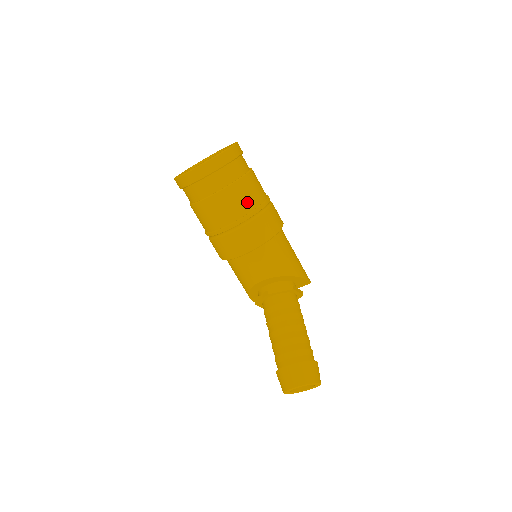
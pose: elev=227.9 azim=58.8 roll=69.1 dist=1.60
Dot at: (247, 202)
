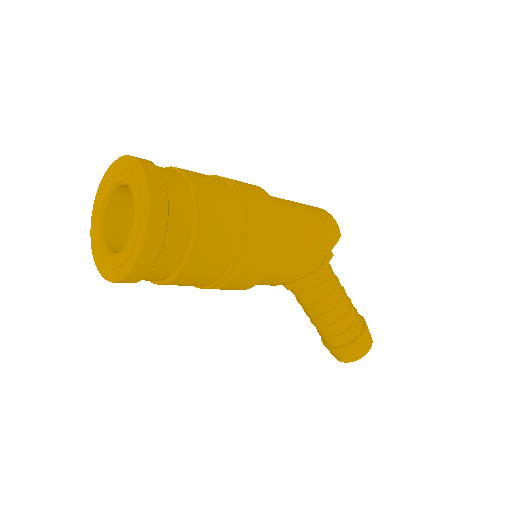
Dot at: (215, 268)
